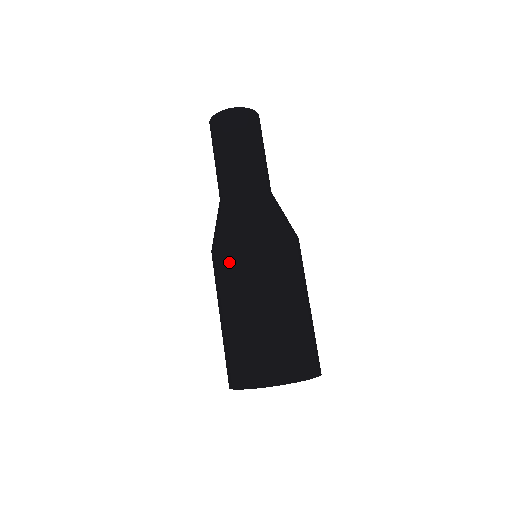
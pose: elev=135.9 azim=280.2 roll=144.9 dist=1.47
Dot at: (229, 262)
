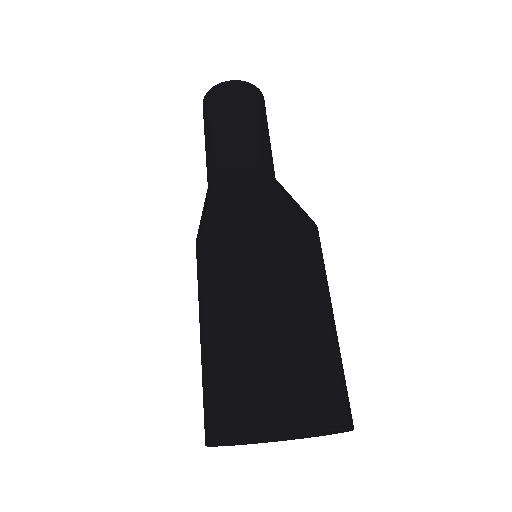
Dot at: (236, 239)
